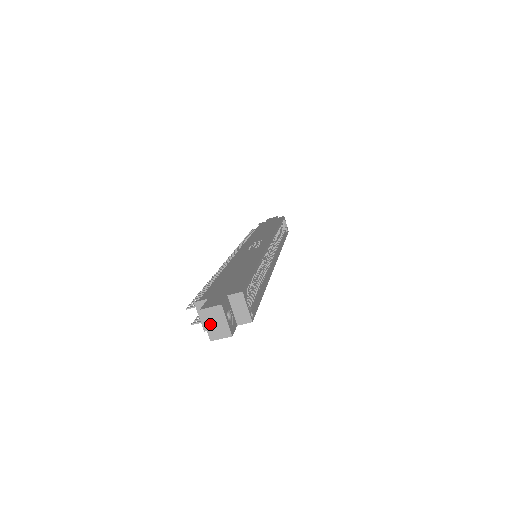
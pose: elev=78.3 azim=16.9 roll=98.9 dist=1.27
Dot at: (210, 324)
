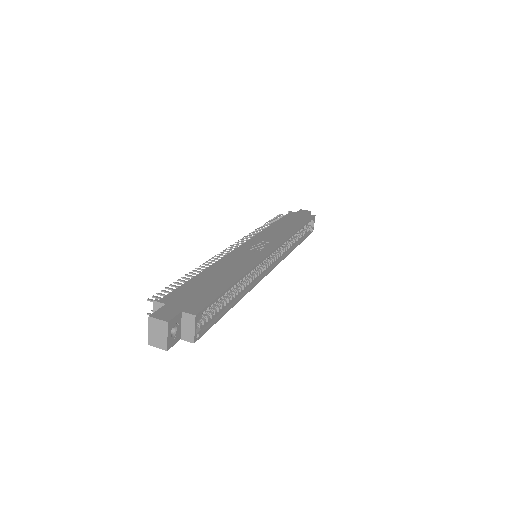
Dot at: (153, 332)
